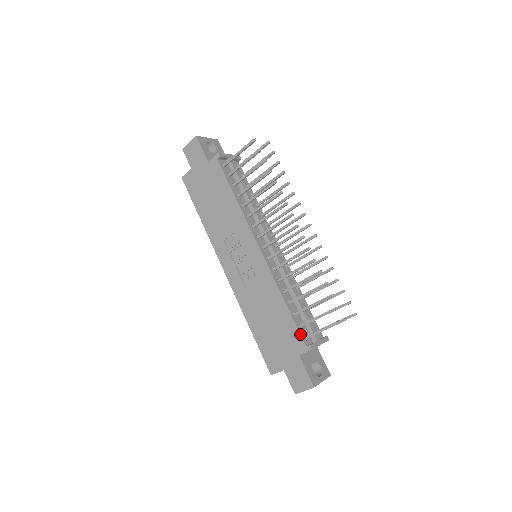
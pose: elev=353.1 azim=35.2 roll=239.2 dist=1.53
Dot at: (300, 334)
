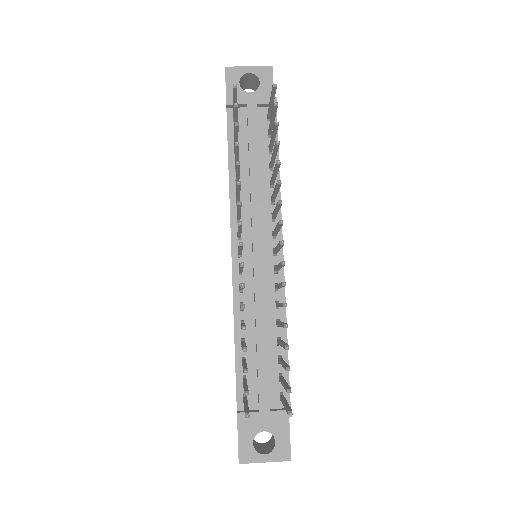
Dot at: (236, 391)
